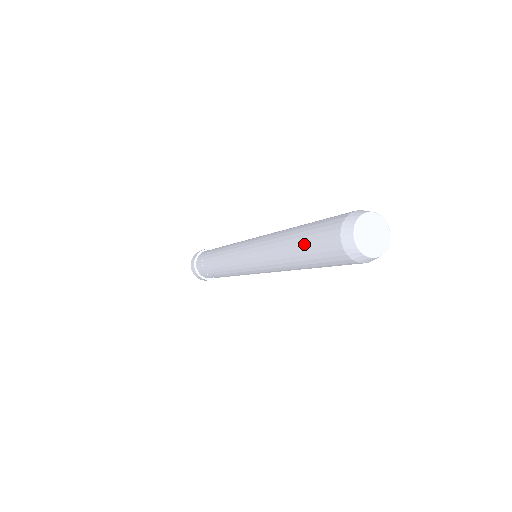
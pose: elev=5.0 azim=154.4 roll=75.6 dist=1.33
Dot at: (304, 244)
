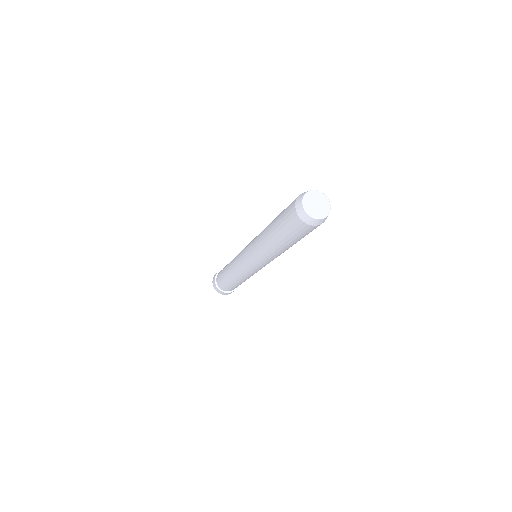
Dot at: (280, 231)
